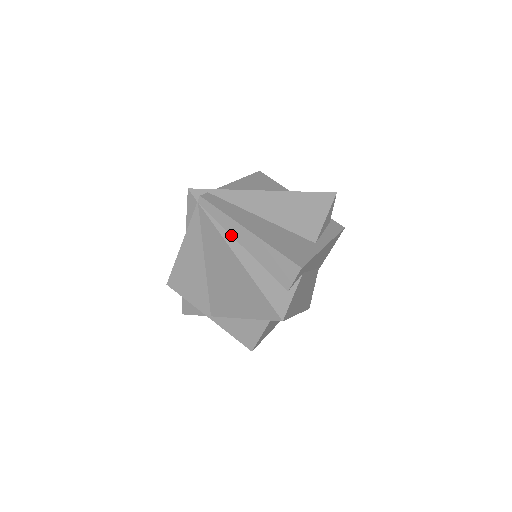
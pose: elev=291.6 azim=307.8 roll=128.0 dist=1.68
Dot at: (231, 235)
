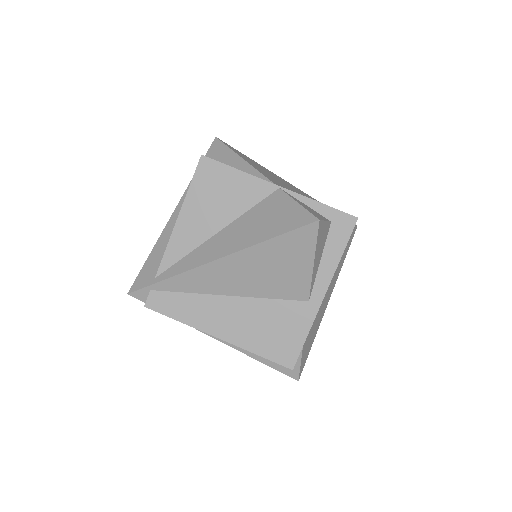
Dot at: occluded
